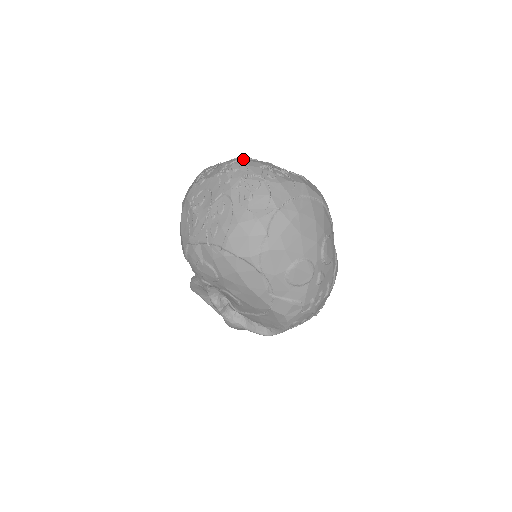
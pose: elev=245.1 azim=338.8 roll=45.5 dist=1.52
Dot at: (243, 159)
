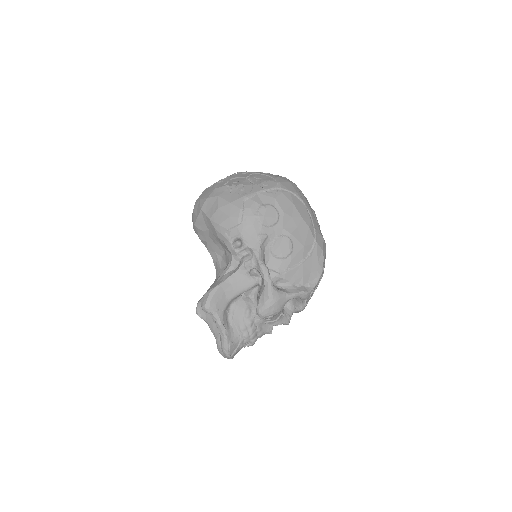
Dot at: occluded
